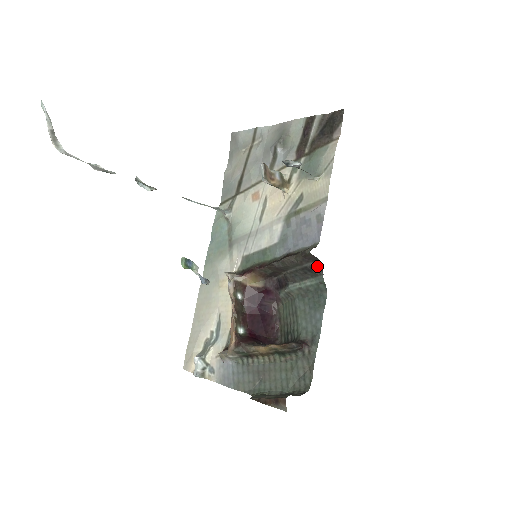
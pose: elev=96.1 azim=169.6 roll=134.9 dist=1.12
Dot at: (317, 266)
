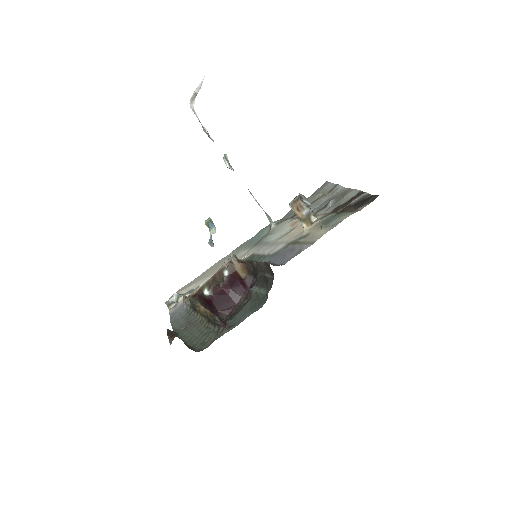
Dot at: (271, 280)
